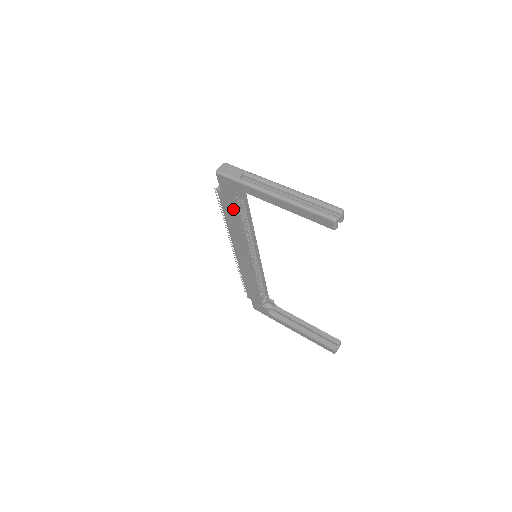
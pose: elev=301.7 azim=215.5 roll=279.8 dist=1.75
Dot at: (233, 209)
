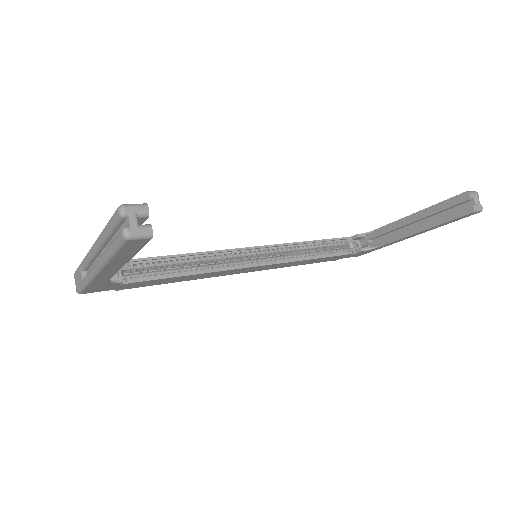
Dot at: (150, 282)
